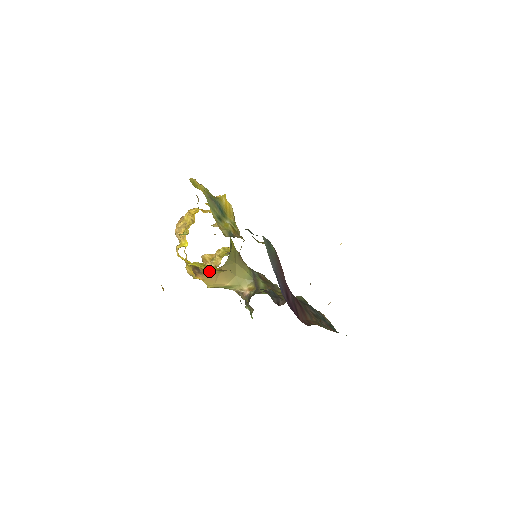
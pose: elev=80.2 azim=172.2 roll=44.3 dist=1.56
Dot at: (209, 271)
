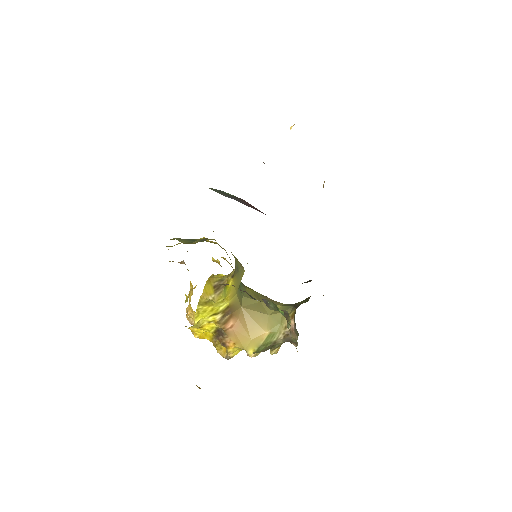
Dot at: (228, 321)
